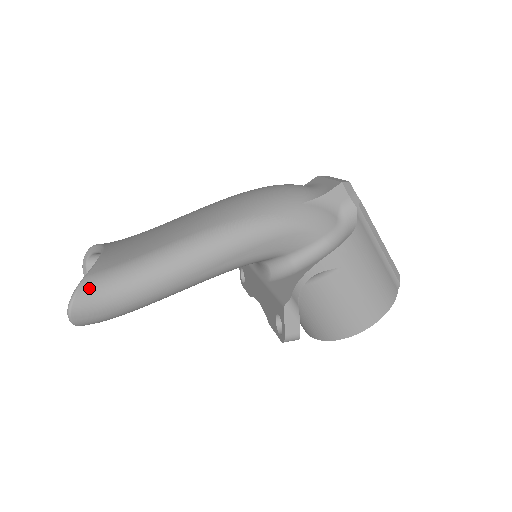
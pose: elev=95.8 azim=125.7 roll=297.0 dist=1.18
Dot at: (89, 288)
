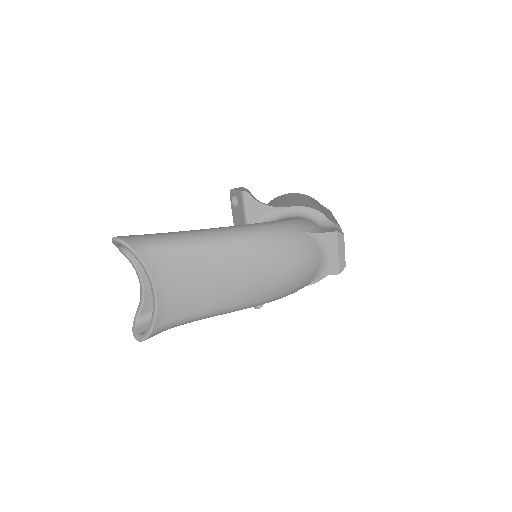
Dot at: occluded
